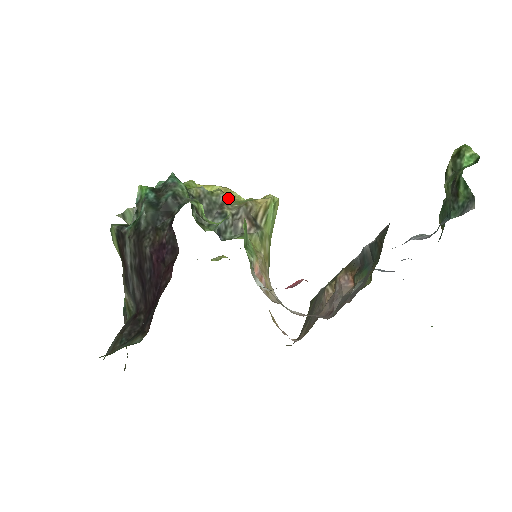
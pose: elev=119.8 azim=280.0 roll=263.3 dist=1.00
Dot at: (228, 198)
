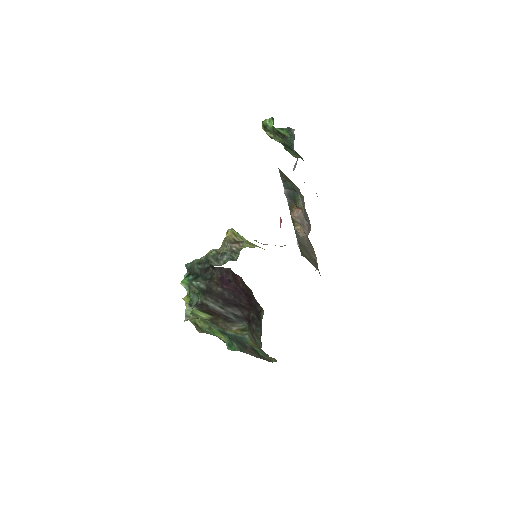
Dot at: (215, 250)
